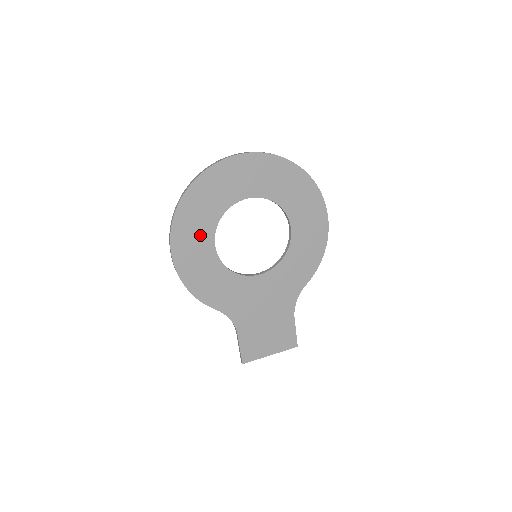
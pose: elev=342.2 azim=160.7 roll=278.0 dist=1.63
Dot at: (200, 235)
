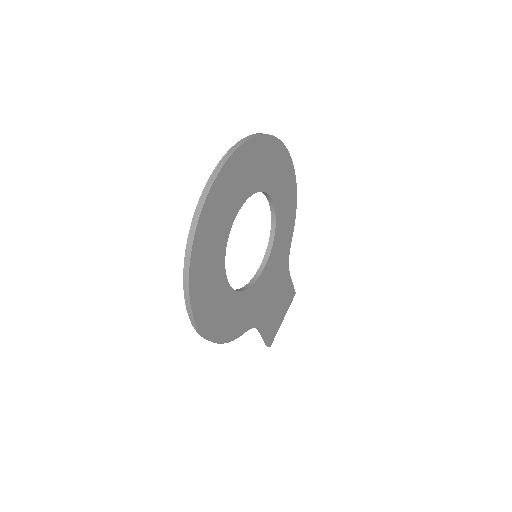
Dot at: (215, 288)
